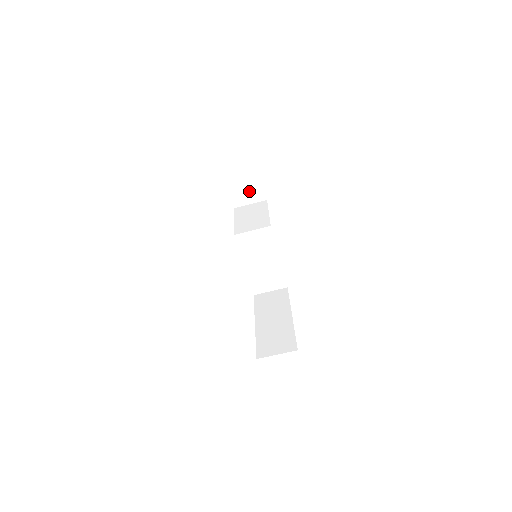
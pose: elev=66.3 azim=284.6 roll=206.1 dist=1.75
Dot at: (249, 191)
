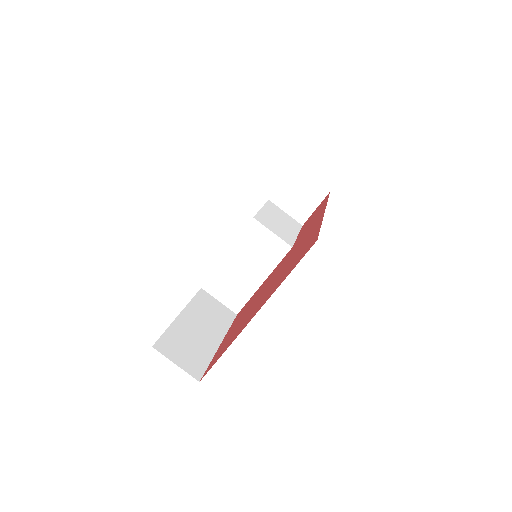
Dot at: (299, 201)
